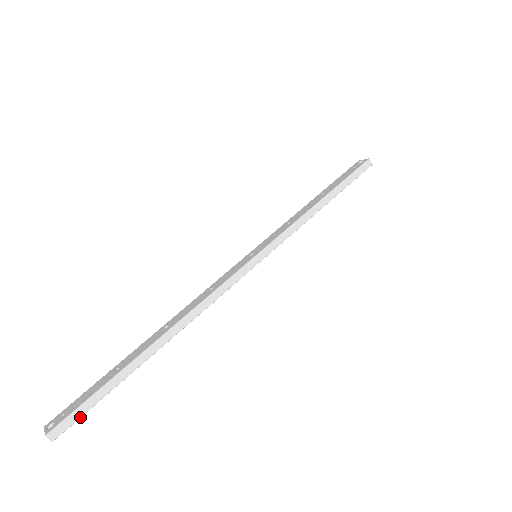
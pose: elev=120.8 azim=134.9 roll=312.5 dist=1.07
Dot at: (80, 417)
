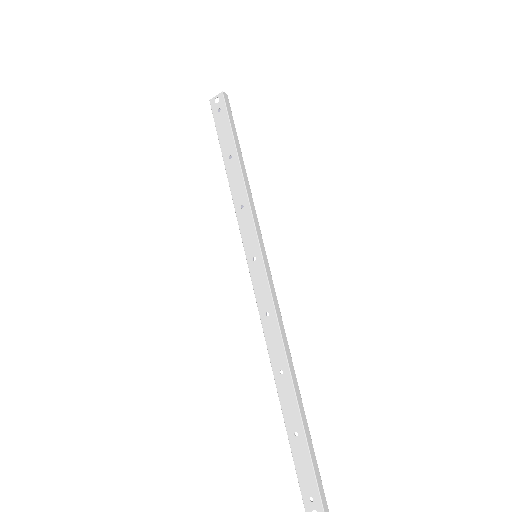
Dot at: occluded
